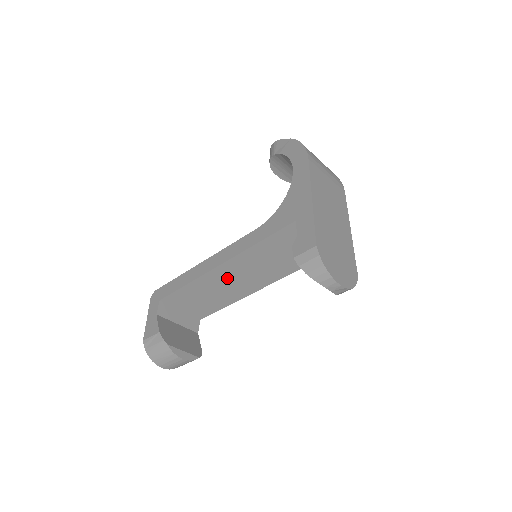
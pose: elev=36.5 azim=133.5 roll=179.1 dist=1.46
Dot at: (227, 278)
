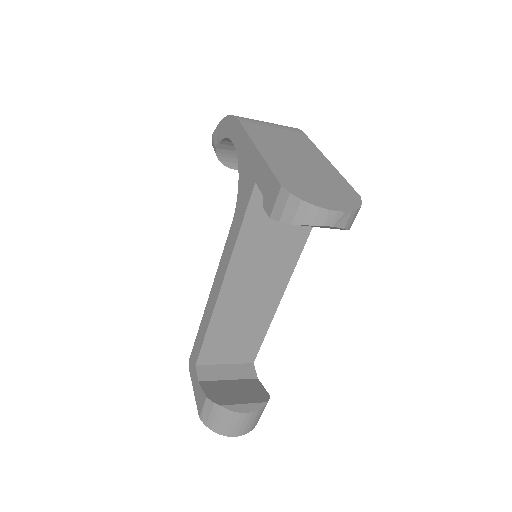
Dot at: (241, 297)
